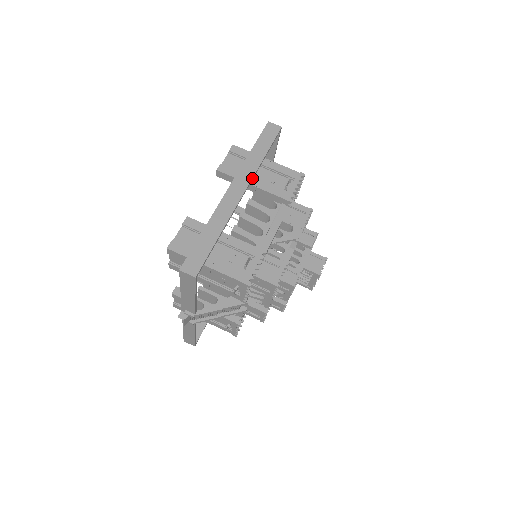
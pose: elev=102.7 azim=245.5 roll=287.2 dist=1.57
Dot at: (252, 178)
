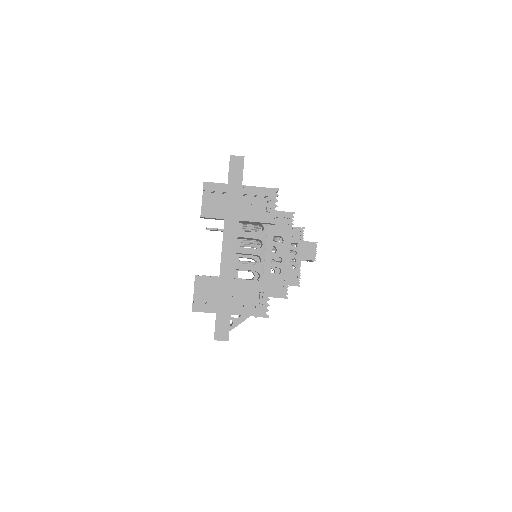
Dot at: occluded
